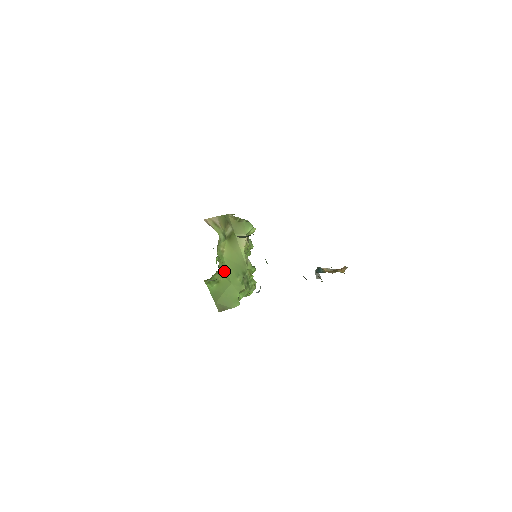
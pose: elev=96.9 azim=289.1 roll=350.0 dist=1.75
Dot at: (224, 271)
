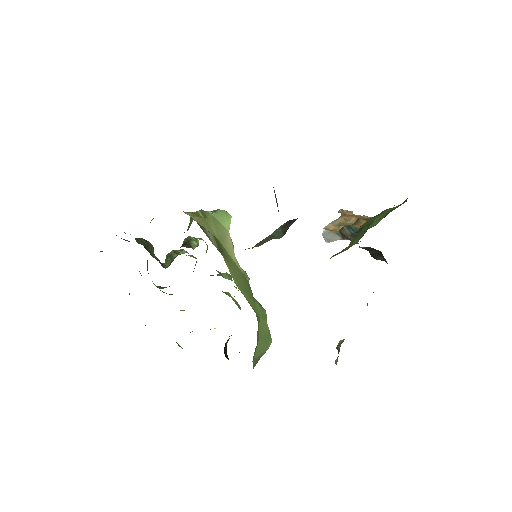
Dot at: (250, 305)
